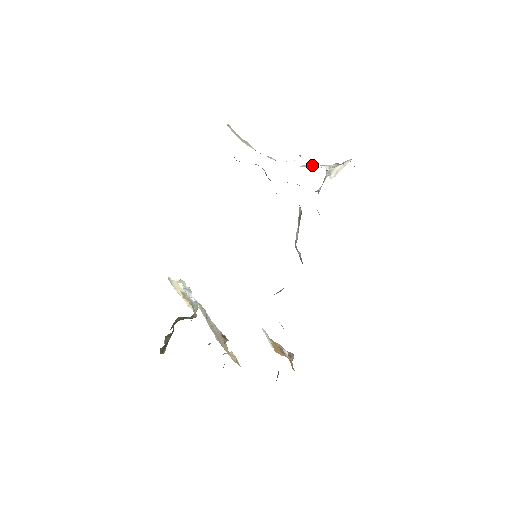
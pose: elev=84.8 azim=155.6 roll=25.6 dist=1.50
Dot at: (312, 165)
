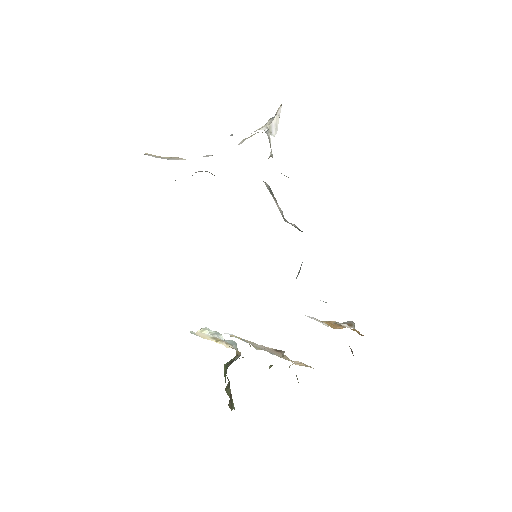
Dot at: occluded
